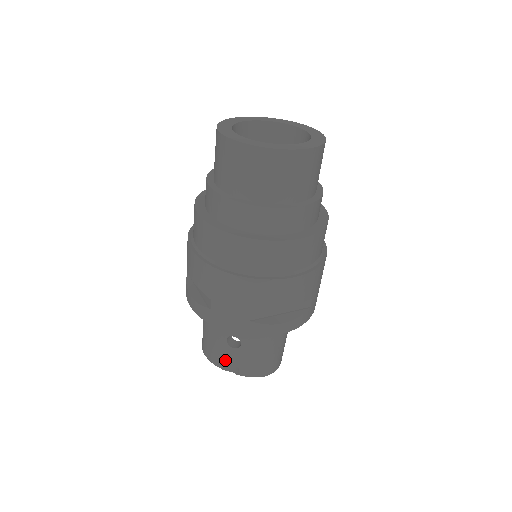
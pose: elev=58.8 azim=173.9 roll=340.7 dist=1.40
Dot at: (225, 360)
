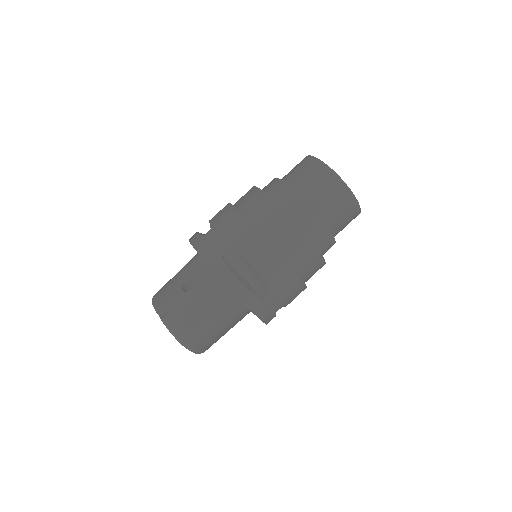
Dot at: (166, 299)
